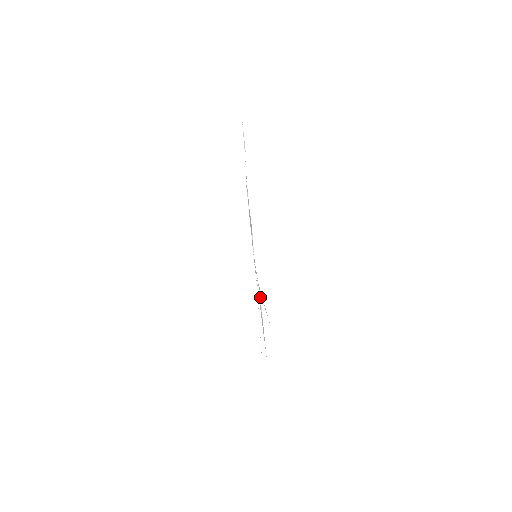
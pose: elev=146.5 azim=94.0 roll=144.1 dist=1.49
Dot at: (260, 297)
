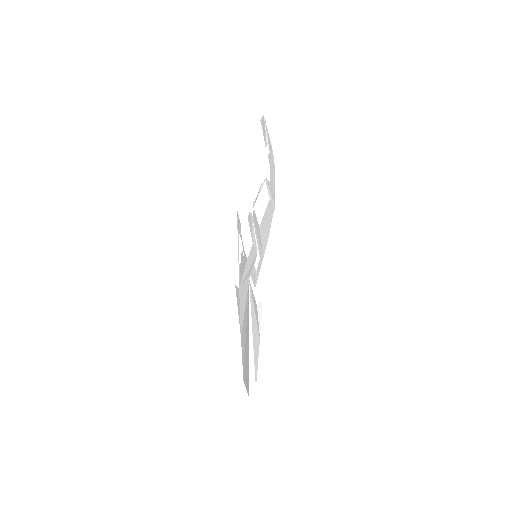
Dot at: (261, 309)
